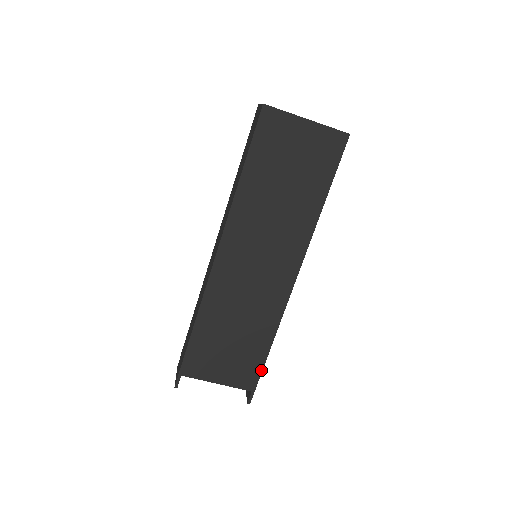
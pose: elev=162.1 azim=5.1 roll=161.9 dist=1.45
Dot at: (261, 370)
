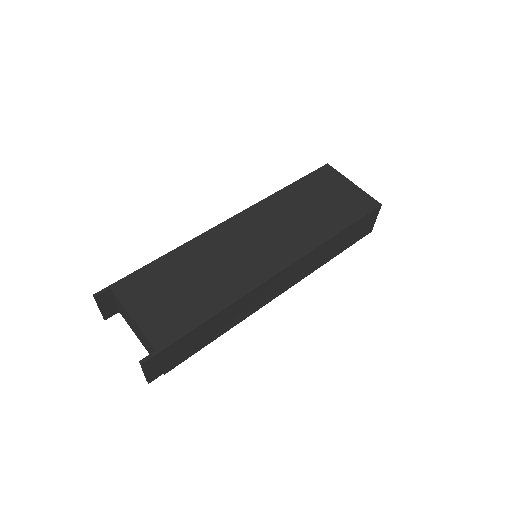
Dot at: (185, 333)
